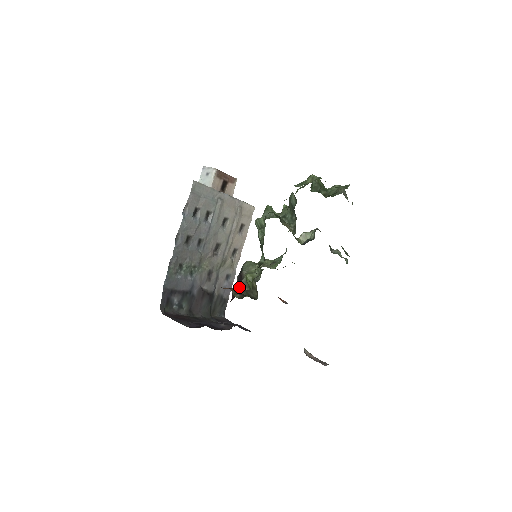
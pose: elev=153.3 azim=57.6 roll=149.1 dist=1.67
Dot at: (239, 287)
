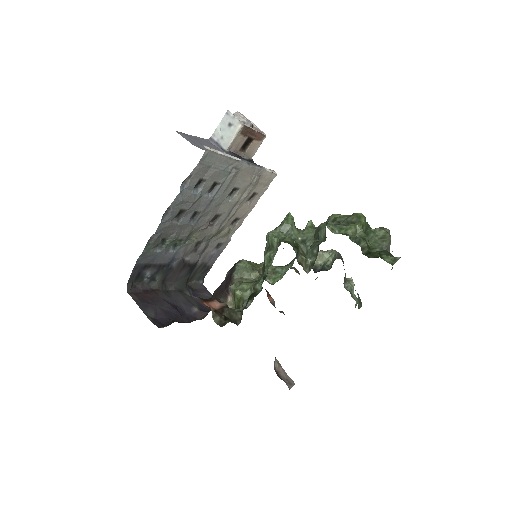
Dot at: (224, 291)
